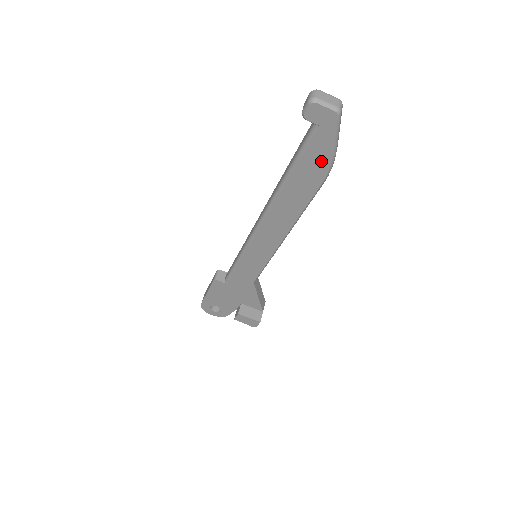
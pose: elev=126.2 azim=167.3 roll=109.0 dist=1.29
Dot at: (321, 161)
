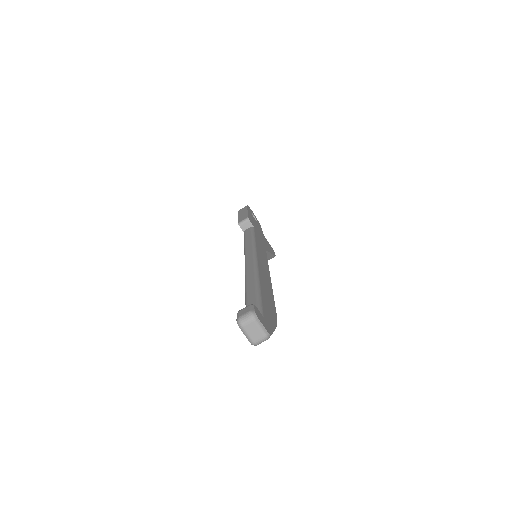
Dot at: occluded
